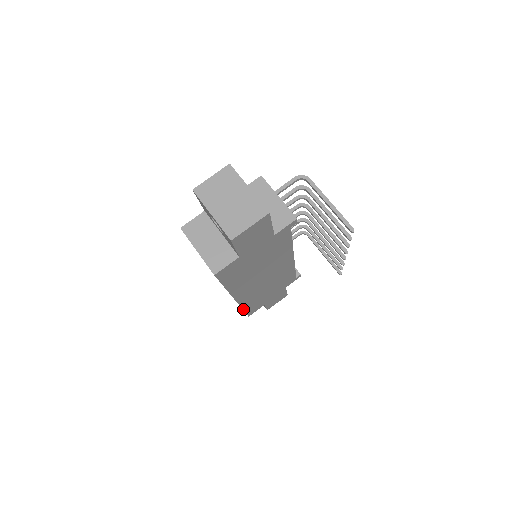
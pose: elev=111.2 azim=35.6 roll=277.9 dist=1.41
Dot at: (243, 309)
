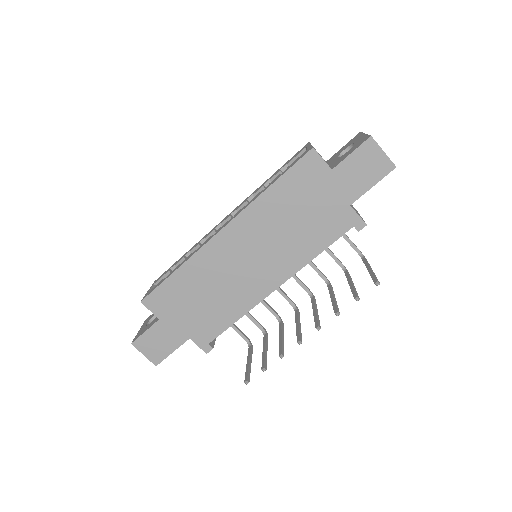
Dot at: (178, 269)
